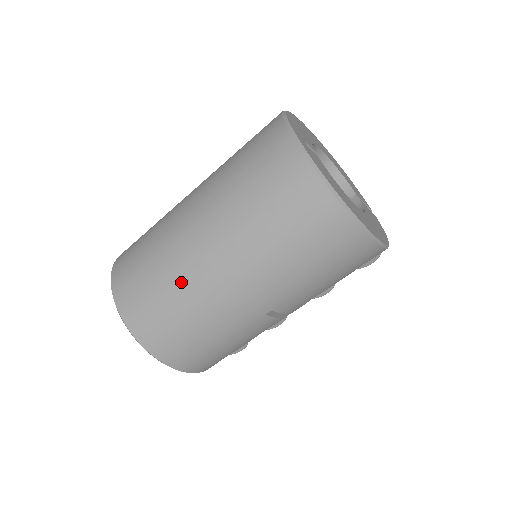
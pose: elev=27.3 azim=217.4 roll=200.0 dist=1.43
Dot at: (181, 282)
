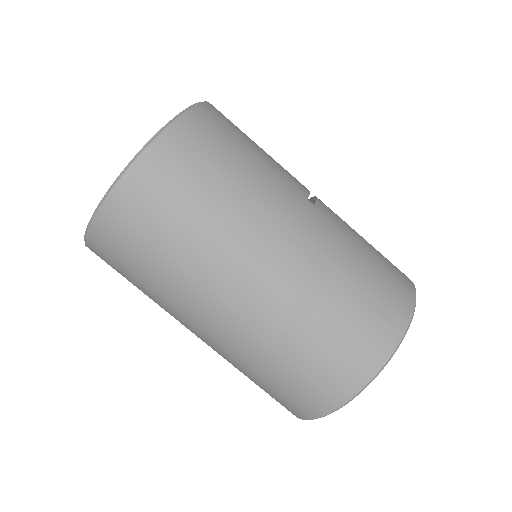
Dot at: (160, 304)
